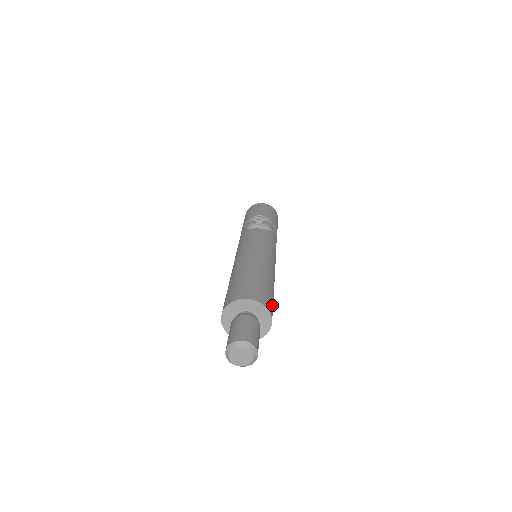
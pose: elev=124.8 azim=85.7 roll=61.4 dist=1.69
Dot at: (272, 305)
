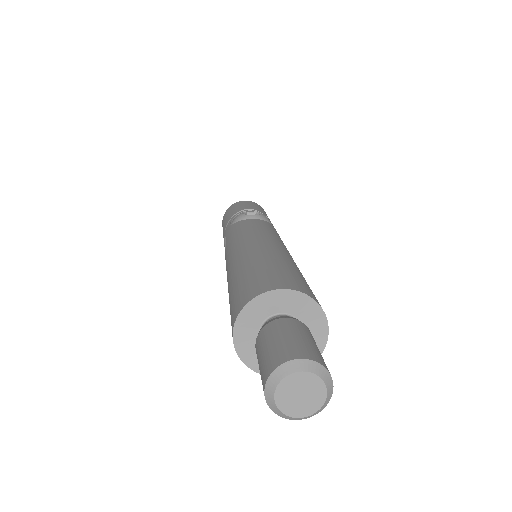
Dot at: occluded
